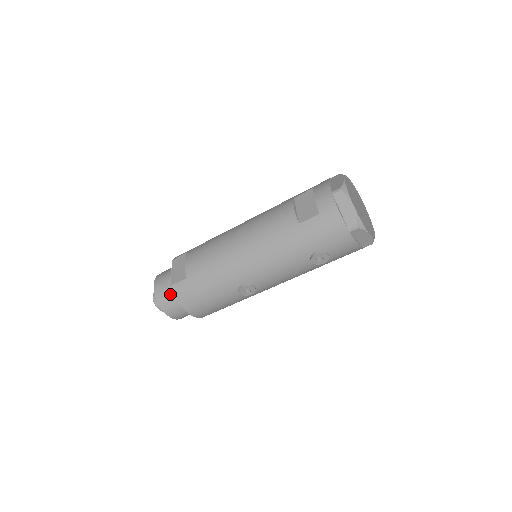
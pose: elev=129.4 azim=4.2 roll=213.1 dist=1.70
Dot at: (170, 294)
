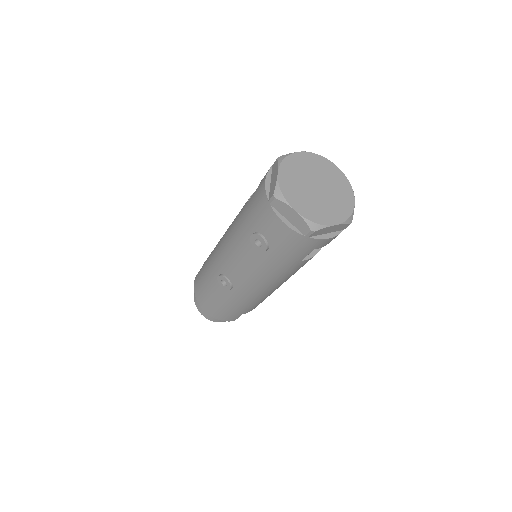
Dot at: occluded
